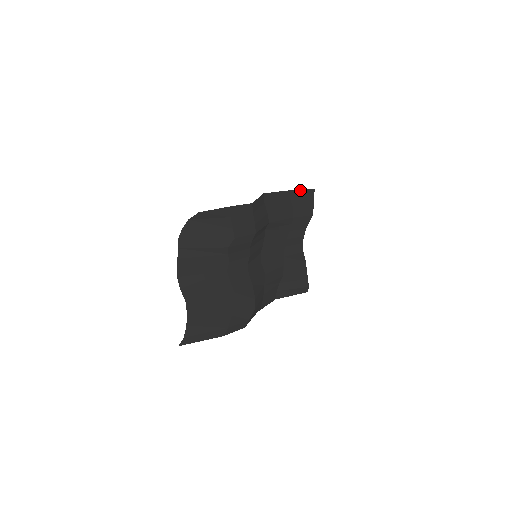
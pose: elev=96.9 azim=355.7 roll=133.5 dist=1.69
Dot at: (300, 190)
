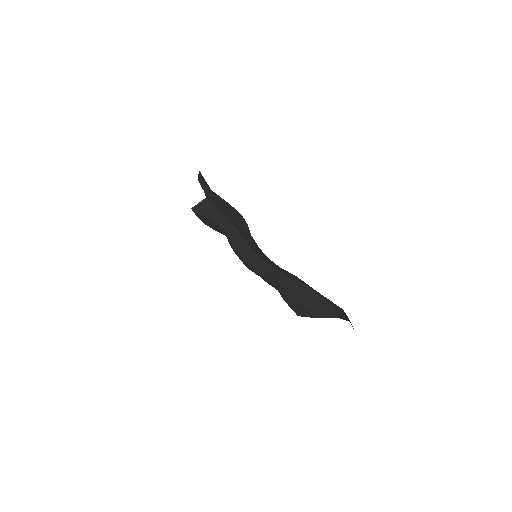
Dot at: occluded
